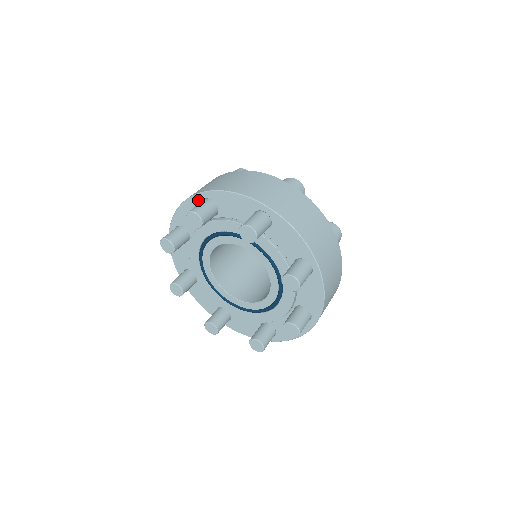
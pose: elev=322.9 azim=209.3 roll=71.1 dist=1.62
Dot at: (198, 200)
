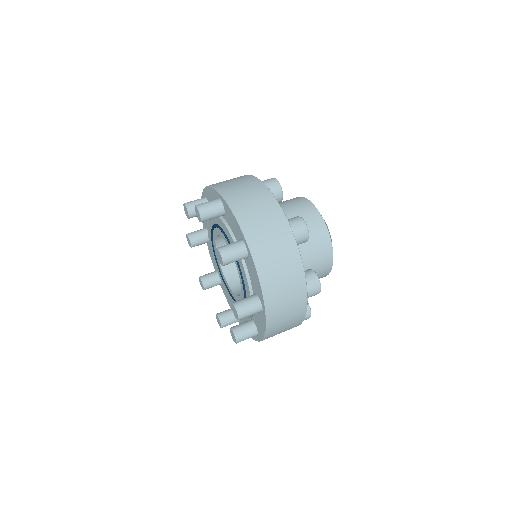
Dot at: (242, 237)
